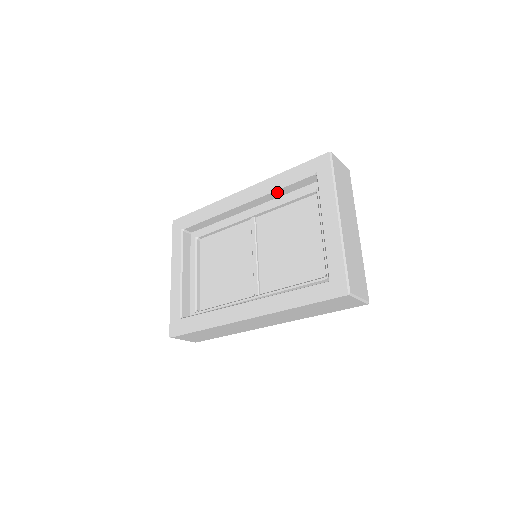
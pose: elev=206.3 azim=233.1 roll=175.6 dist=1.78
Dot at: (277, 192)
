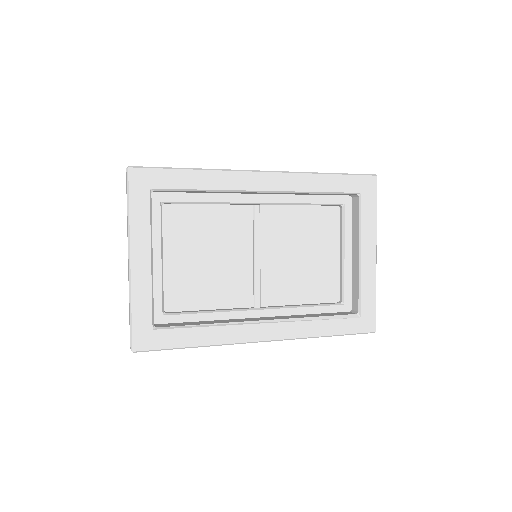
Dot at: (307, 193)
